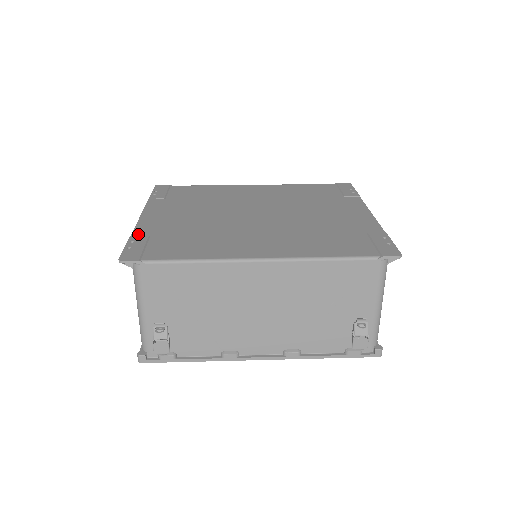
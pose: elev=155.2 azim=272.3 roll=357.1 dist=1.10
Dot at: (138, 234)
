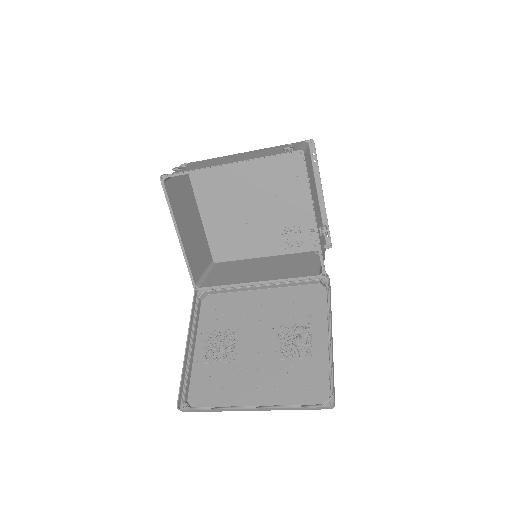
Dot at: occluded
